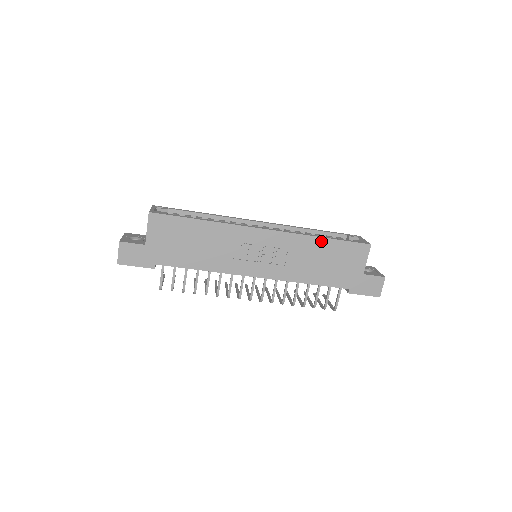
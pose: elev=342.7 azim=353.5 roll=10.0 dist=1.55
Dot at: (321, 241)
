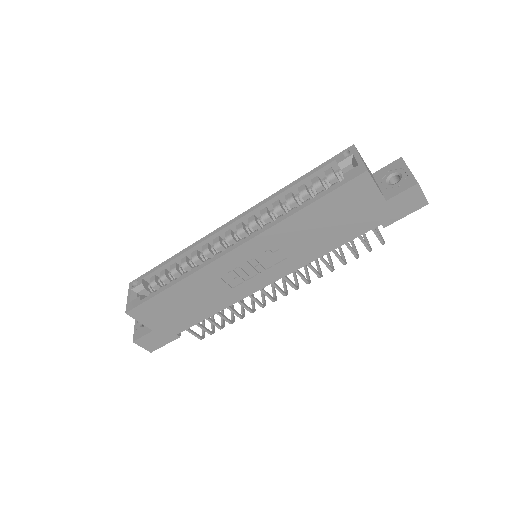
Dot at: (303, 213)
